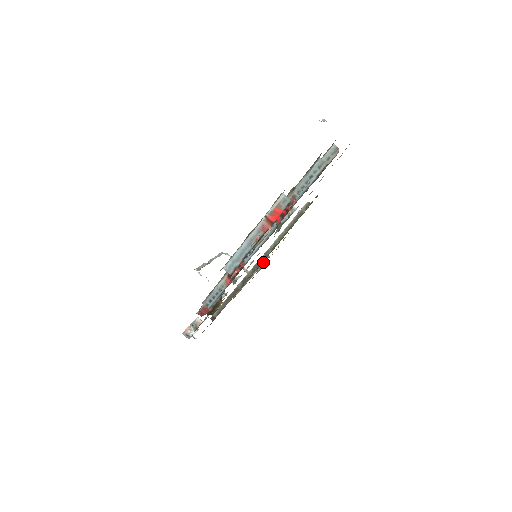
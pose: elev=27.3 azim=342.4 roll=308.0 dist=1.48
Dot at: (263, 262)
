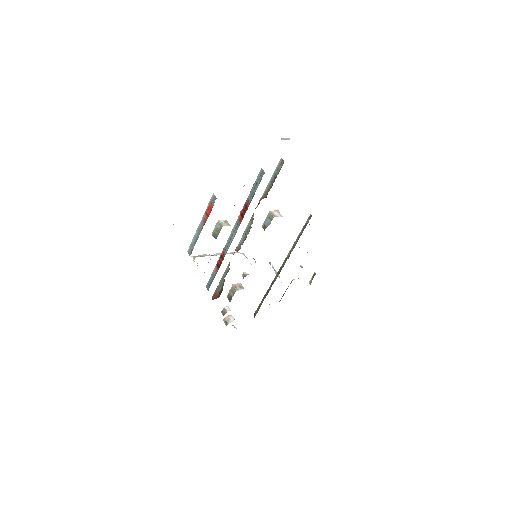
Dot at: (313, 275)
